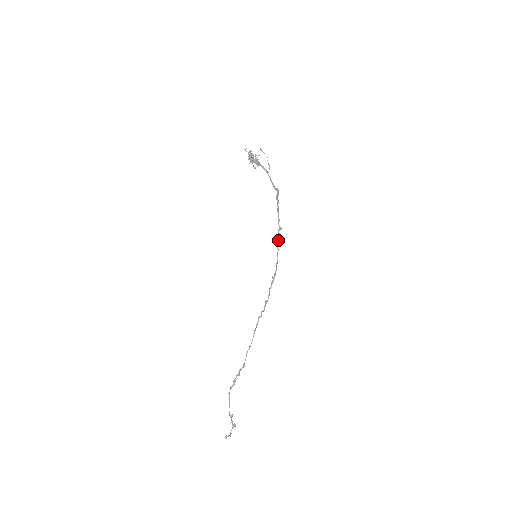
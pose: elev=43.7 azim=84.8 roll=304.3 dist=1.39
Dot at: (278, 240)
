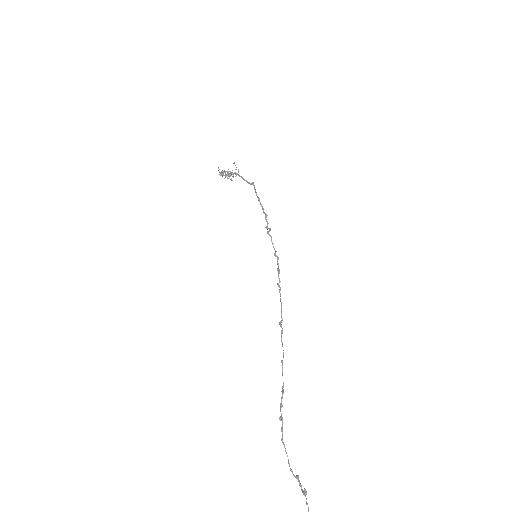
Dot at: (269, 228)
